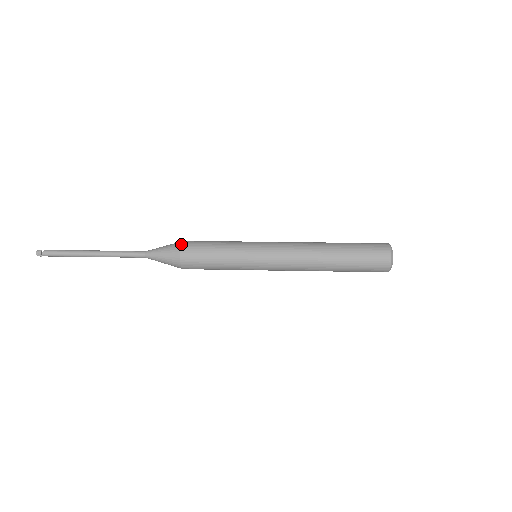
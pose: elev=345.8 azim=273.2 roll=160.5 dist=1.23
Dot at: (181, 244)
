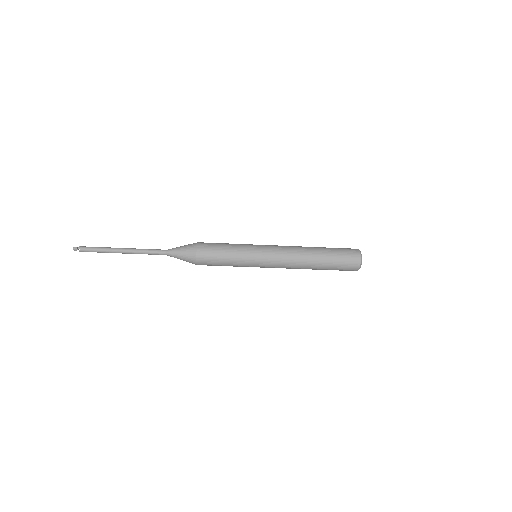
Dot at: occluded
